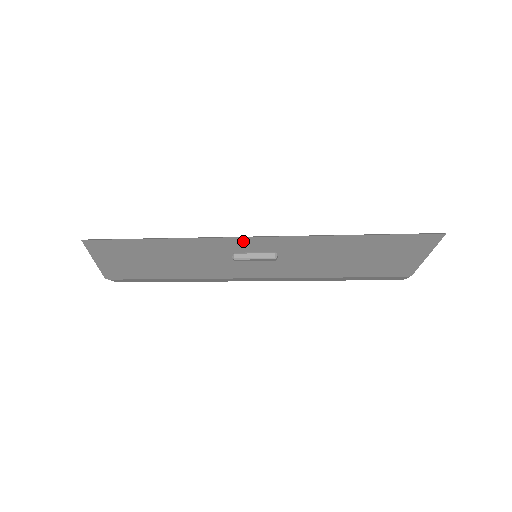
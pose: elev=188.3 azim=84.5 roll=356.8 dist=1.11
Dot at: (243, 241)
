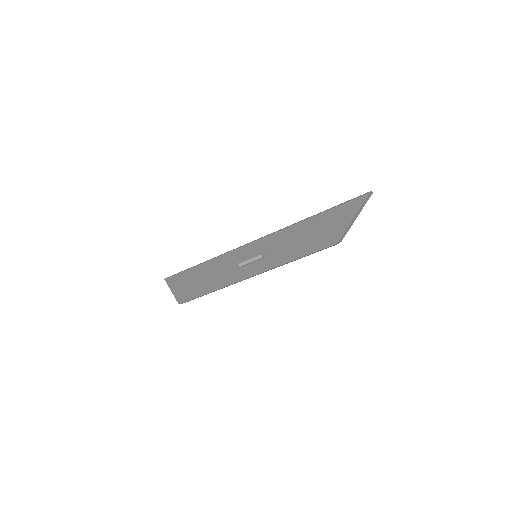
Dot at: (247, 248)
